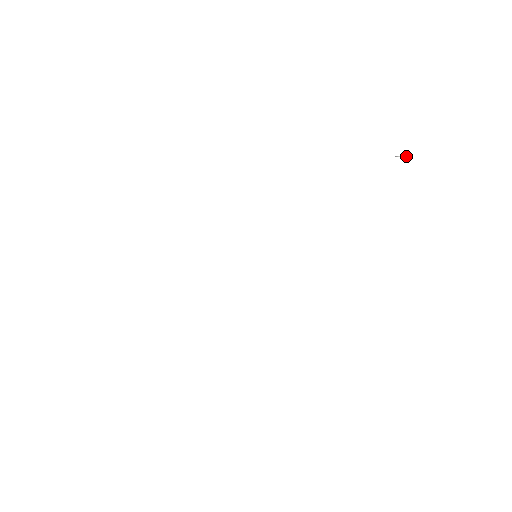
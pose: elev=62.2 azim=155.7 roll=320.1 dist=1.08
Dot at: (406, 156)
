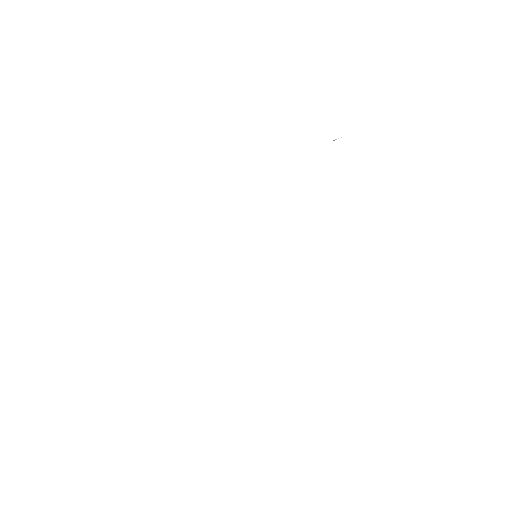
Dot at: (341, 137)
